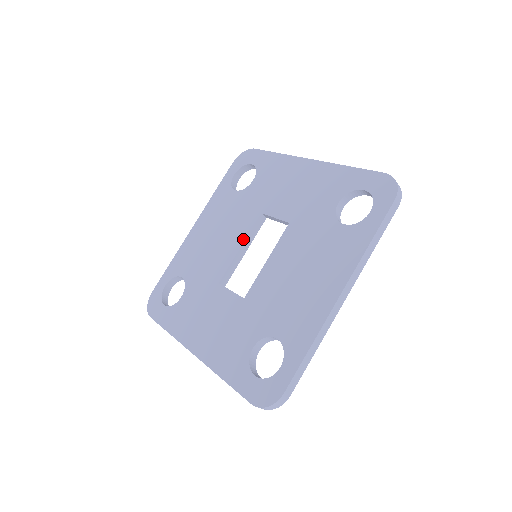
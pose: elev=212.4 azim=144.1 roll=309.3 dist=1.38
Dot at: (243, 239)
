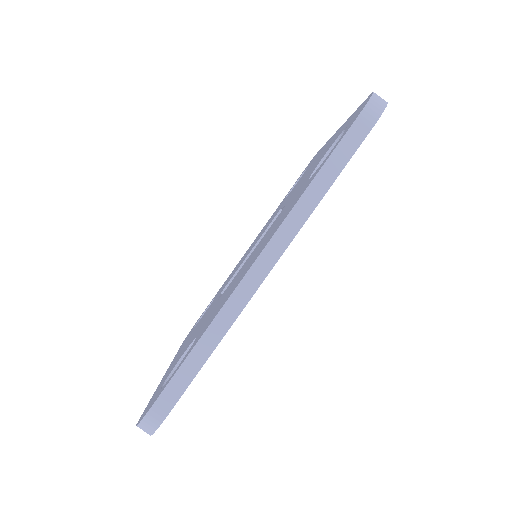
Dot at: (257, 241)
